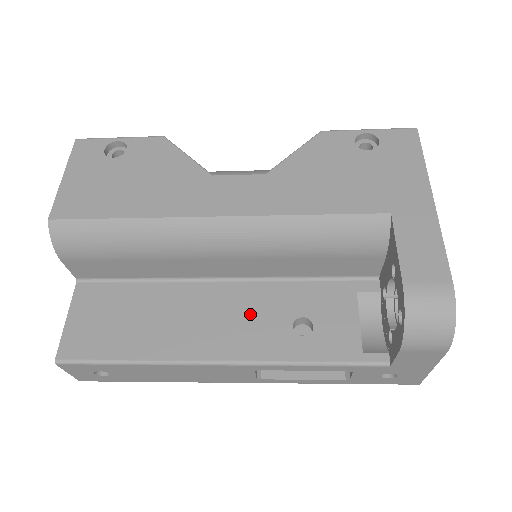
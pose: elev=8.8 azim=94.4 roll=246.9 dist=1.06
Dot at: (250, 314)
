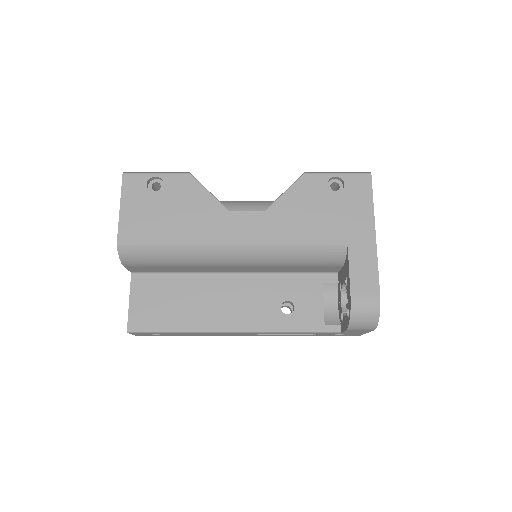
Dot at: (253, 299)
